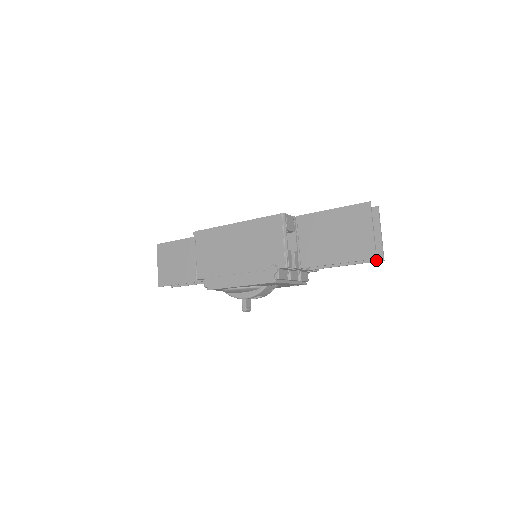
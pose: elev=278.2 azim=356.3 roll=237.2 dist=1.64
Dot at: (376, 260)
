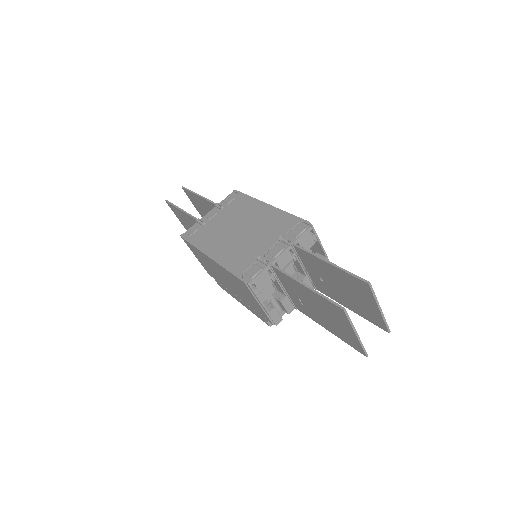
Dot at: (380, 327)
